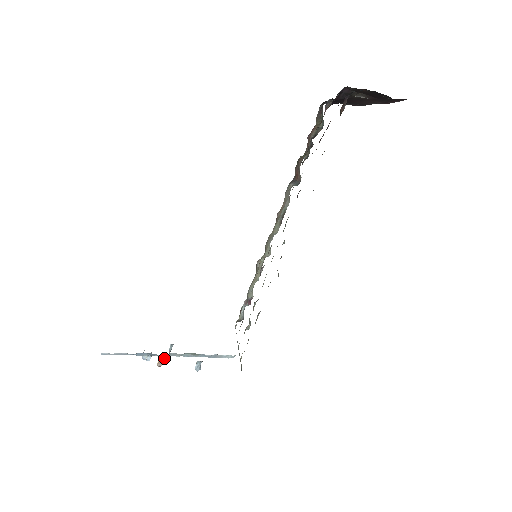
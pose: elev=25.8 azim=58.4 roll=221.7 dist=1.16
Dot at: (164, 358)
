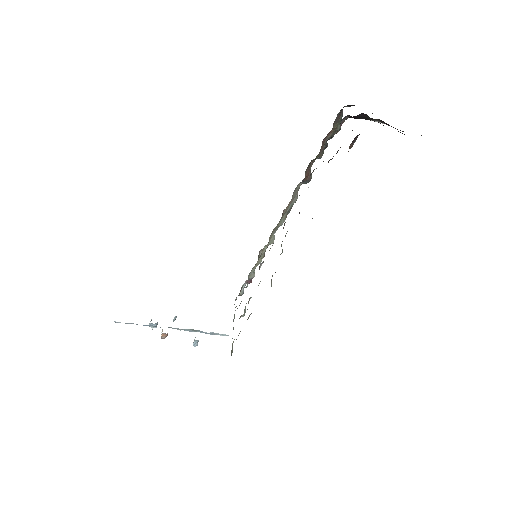
Dot at: (167, 333)
